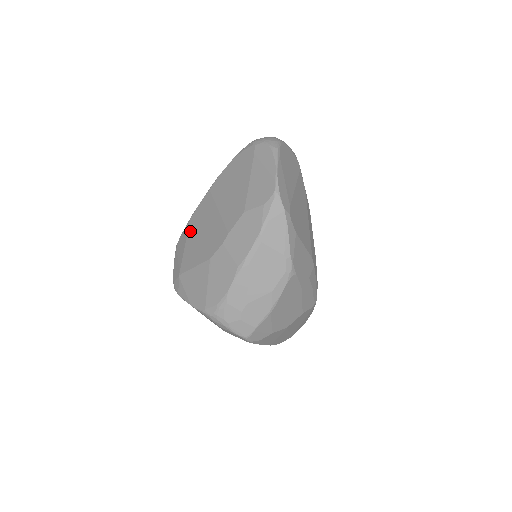
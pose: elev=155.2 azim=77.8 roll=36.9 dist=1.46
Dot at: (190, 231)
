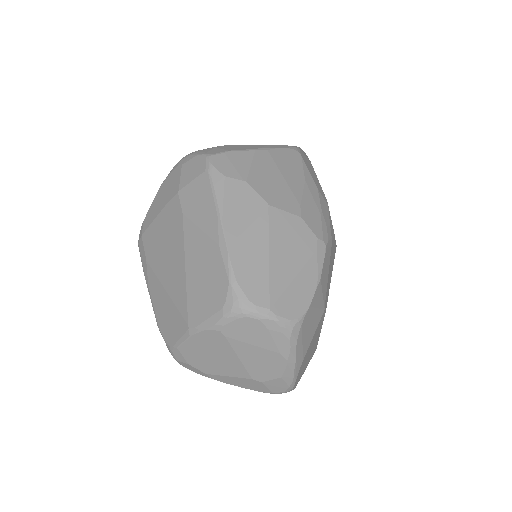
Dot at: occluded
